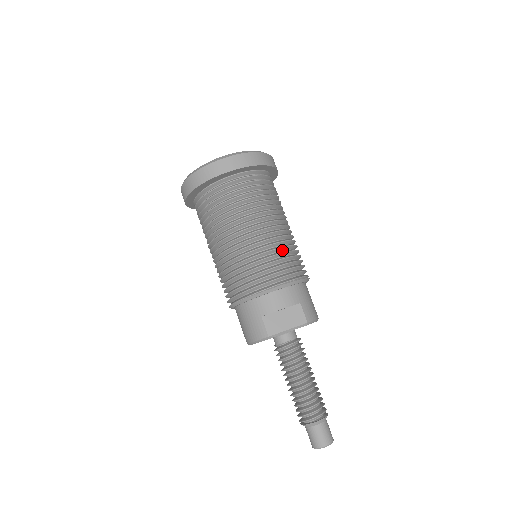
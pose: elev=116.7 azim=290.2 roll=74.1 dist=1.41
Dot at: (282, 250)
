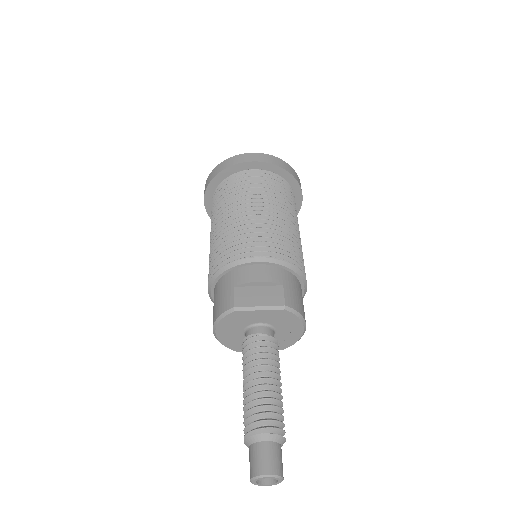
Dot at: (280, 236)
